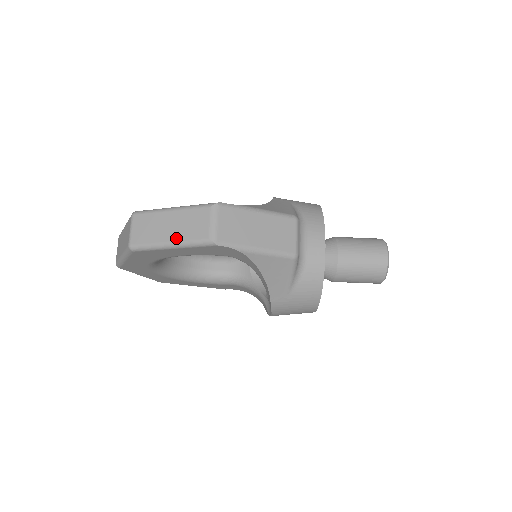
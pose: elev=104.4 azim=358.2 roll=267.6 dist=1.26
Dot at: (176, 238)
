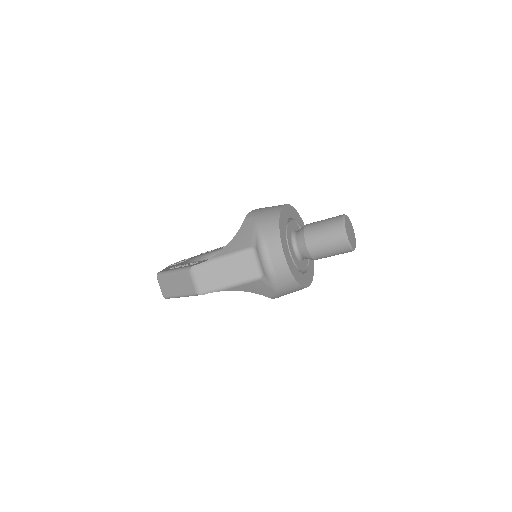
Dot at: (181, 292)
